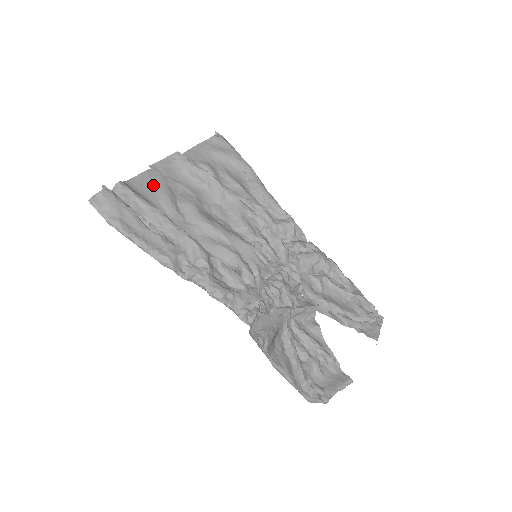
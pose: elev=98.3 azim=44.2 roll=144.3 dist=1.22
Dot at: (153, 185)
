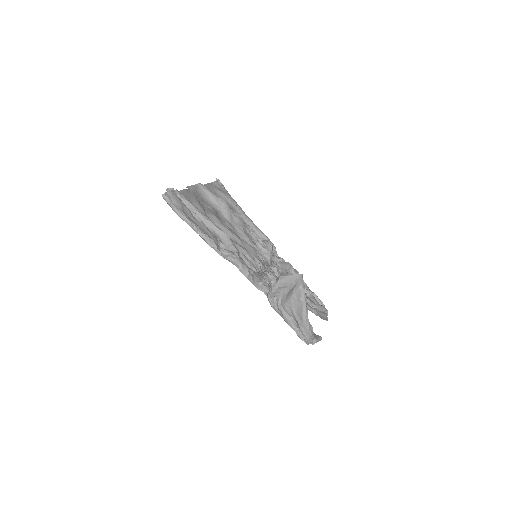
Dot at: (191, 198)
